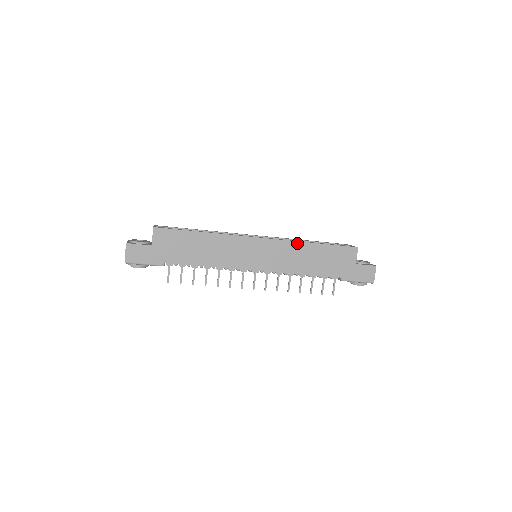
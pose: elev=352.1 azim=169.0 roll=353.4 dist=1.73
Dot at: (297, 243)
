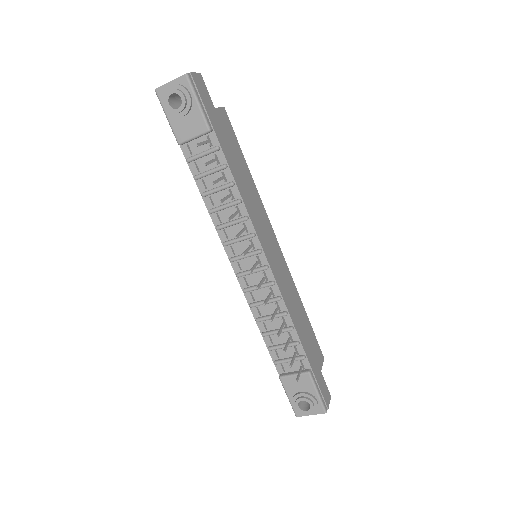
Dot at: (295, 288)
